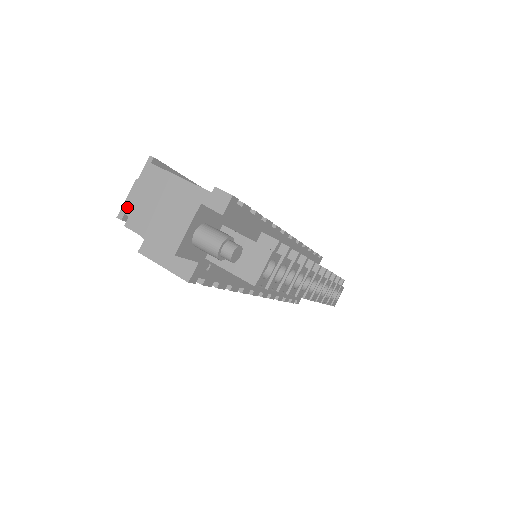
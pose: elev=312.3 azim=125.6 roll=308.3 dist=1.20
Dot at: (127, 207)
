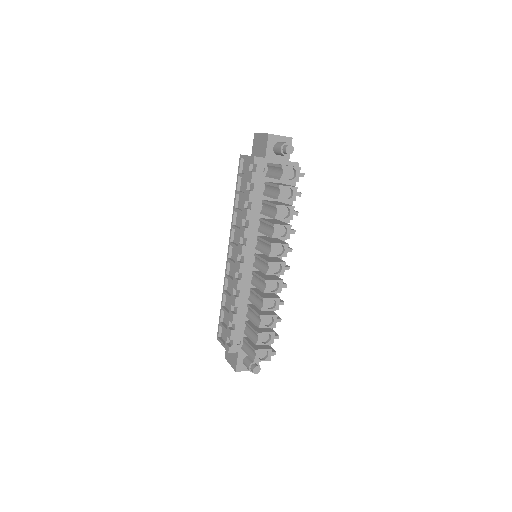
Dot at: occluded
